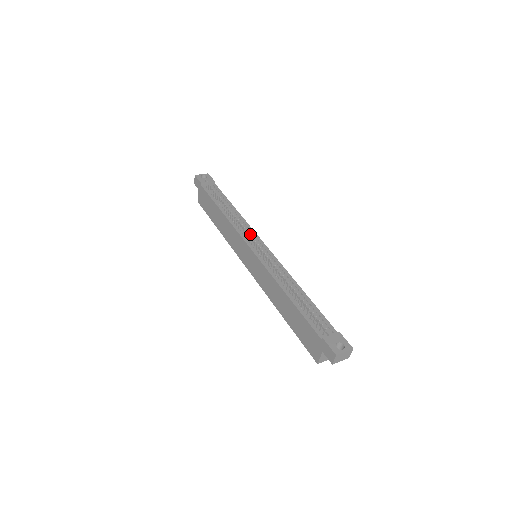
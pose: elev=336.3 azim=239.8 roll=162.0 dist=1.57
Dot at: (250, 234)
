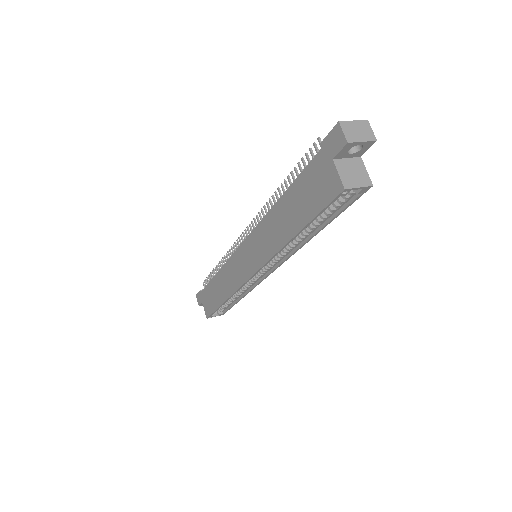
Dot at: occluded
